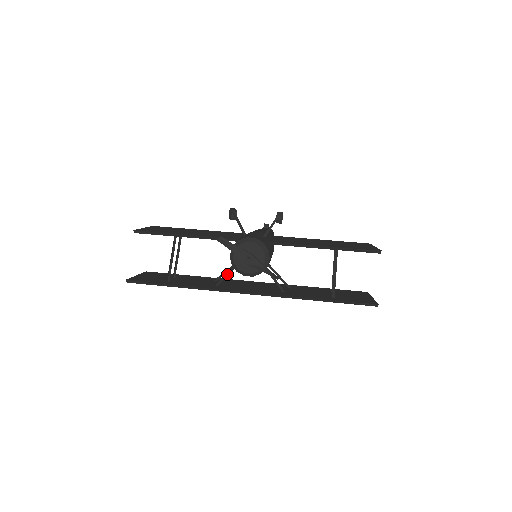
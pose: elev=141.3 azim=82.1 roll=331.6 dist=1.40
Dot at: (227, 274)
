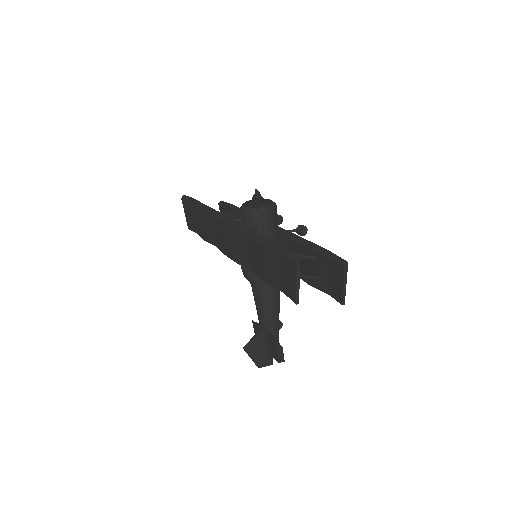
Dot at: occluded
